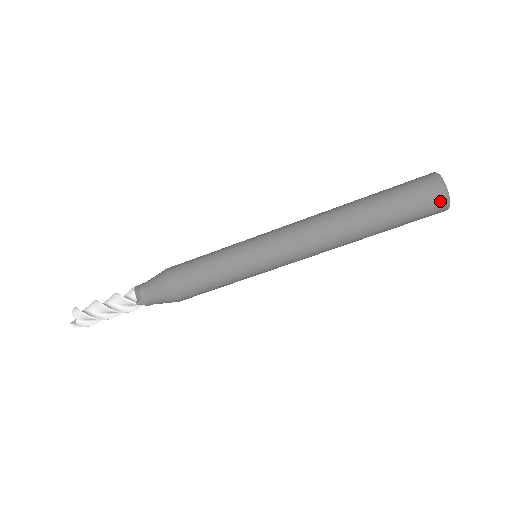
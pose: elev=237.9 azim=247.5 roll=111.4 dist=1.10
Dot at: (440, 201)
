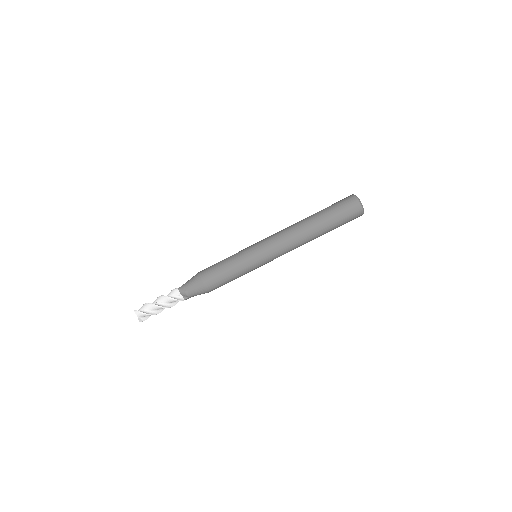
Dot at: (352, 198)
